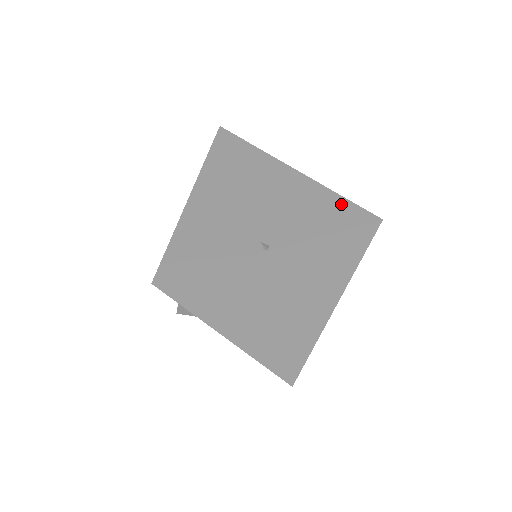
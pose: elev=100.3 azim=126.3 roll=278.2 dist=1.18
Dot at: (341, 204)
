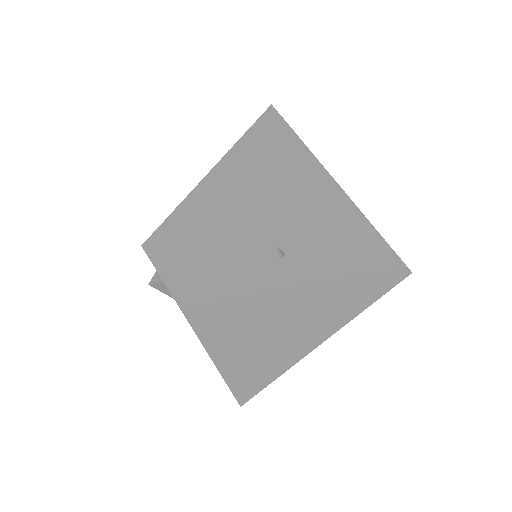
Dot at: (374, 239)
